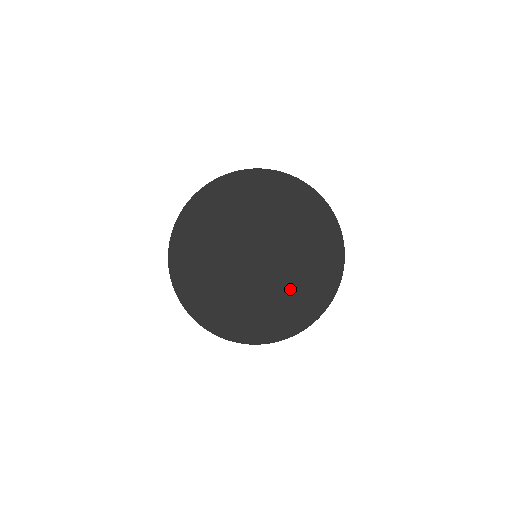
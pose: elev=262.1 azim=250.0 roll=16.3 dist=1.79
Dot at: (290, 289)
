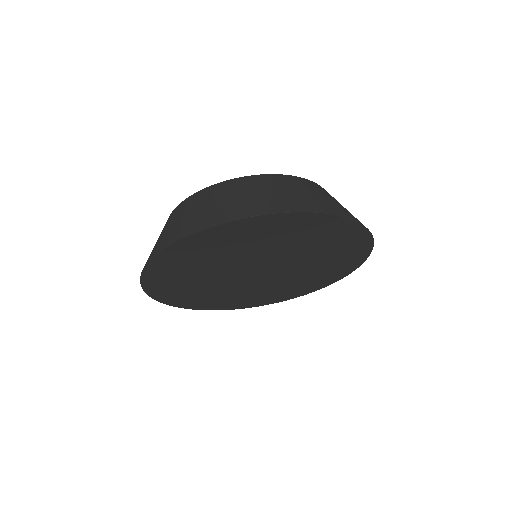
Dot at: (306, 277)
